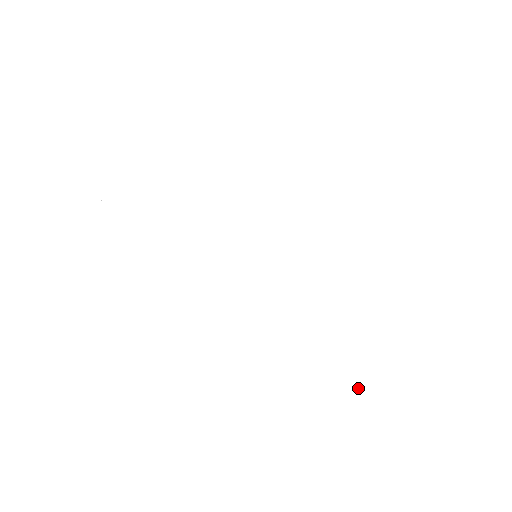
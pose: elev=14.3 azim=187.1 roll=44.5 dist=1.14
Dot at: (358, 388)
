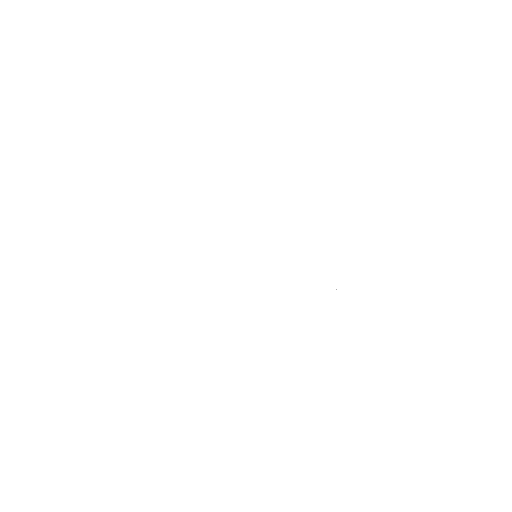
Dot at: (238, 417)
